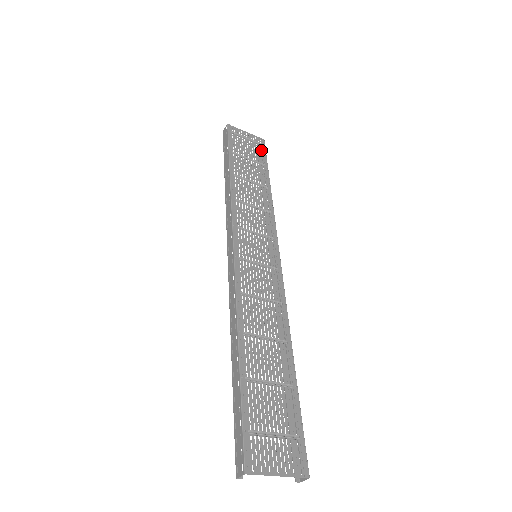
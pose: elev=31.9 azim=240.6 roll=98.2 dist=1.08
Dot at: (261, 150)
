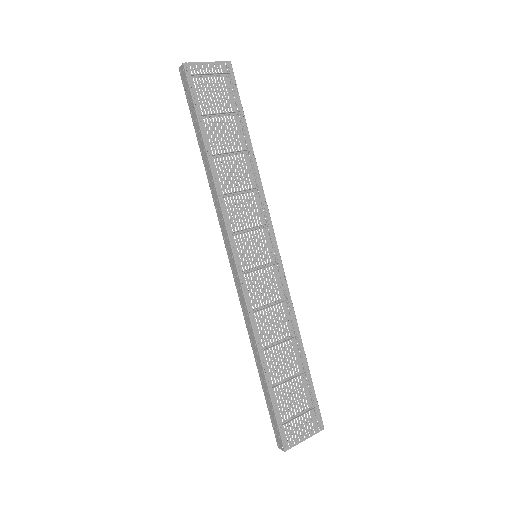
Dot at: (231, 86)
